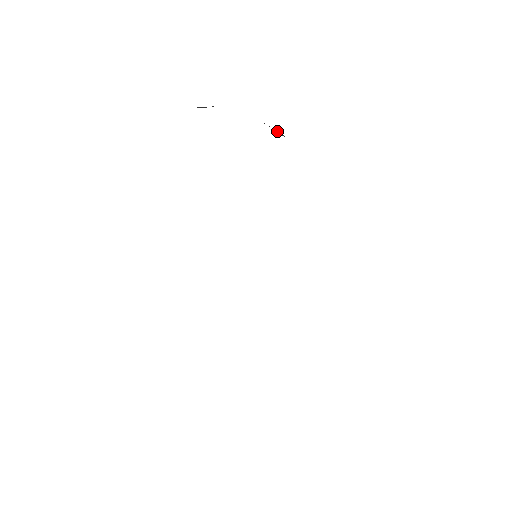
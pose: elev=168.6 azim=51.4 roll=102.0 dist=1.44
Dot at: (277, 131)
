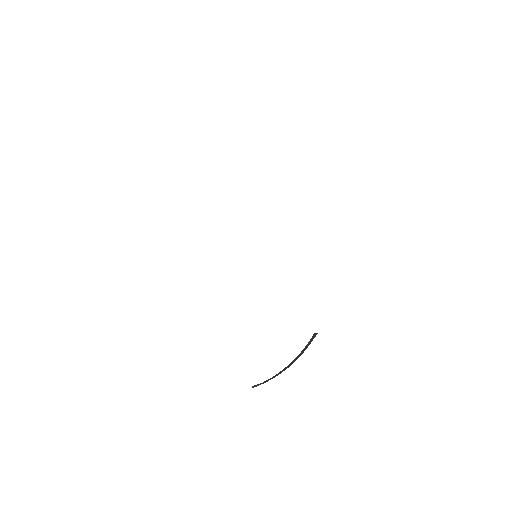
Dot at: occluded
